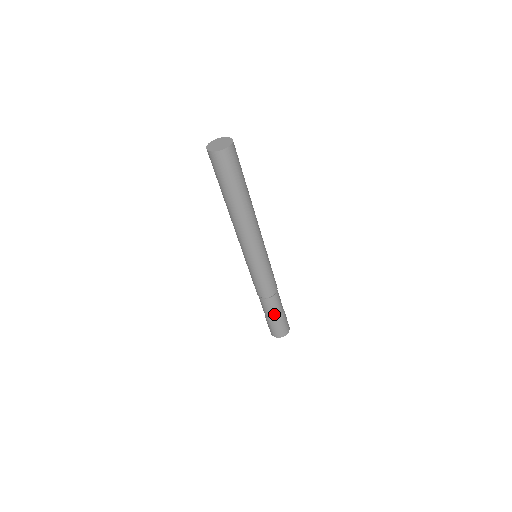
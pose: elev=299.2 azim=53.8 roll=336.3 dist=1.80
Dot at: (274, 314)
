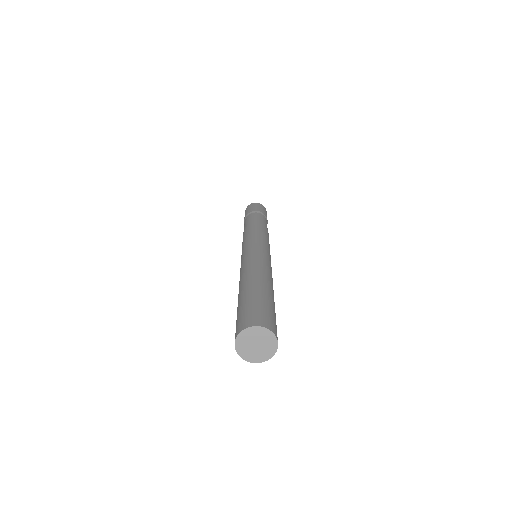
Dot at: occluded
